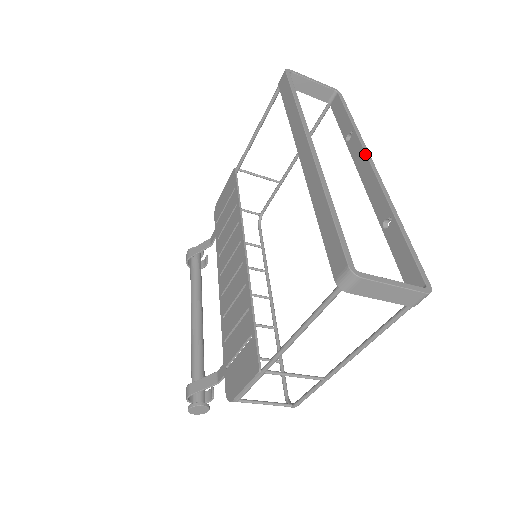
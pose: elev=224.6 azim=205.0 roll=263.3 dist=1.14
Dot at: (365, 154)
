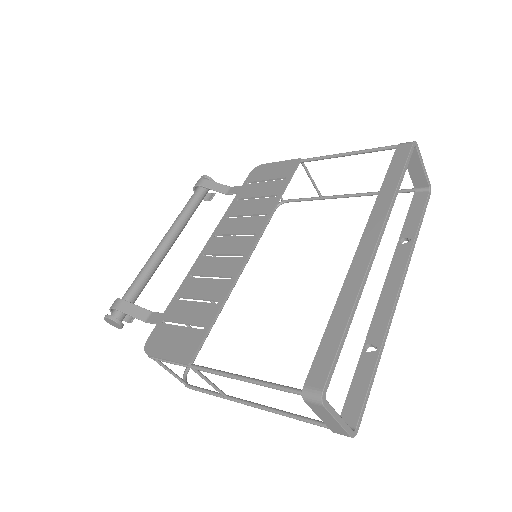
Dot at: (403, 273)
